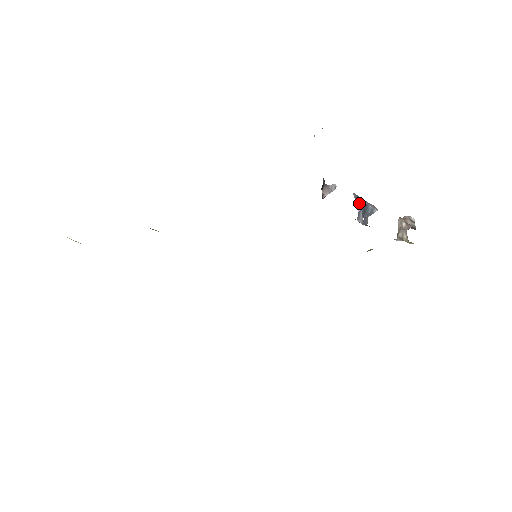
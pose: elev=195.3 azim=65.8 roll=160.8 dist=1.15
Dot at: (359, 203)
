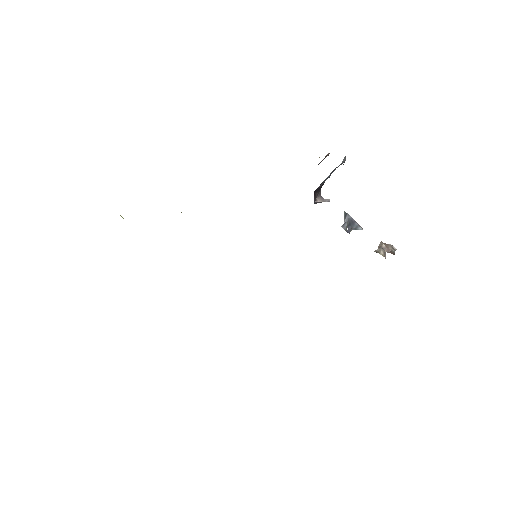
Dot at: (346, 217)
